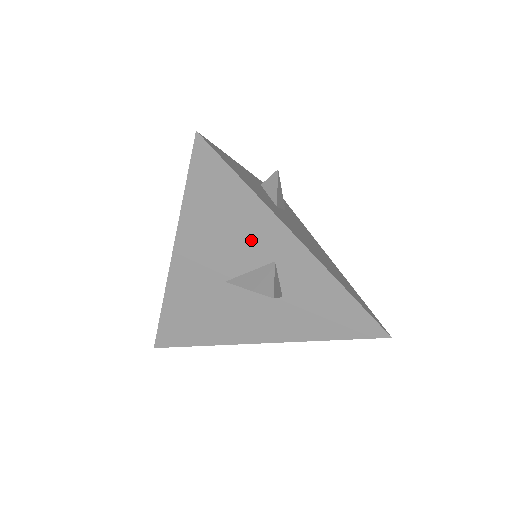
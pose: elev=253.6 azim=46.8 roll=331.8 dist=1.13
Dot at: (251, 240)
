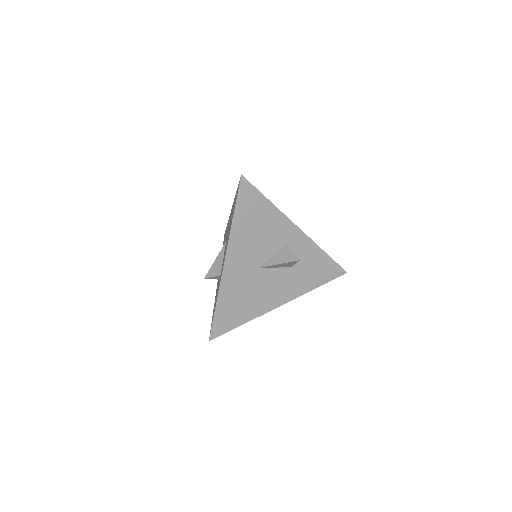
Dot at: (273, 235)
